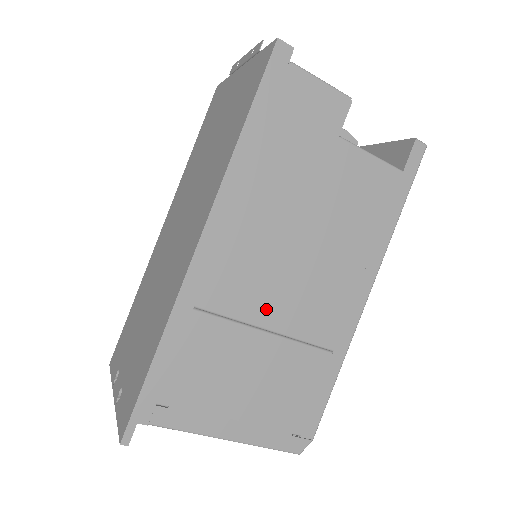
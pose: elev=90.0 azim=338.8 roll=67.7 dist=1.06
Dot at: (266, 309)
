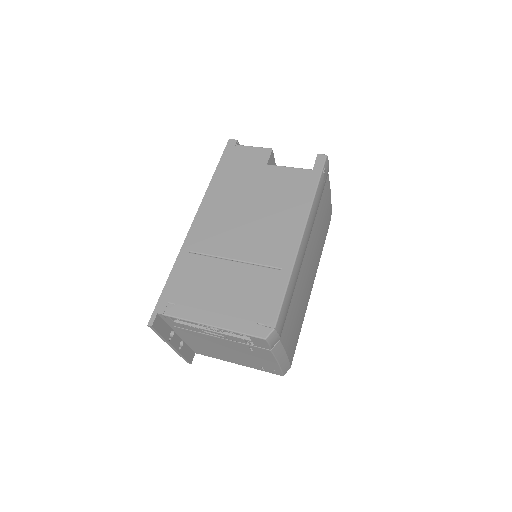
Dot at: (232, 249)
